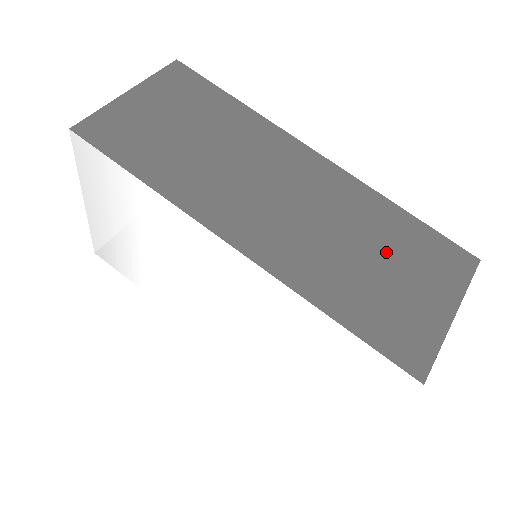
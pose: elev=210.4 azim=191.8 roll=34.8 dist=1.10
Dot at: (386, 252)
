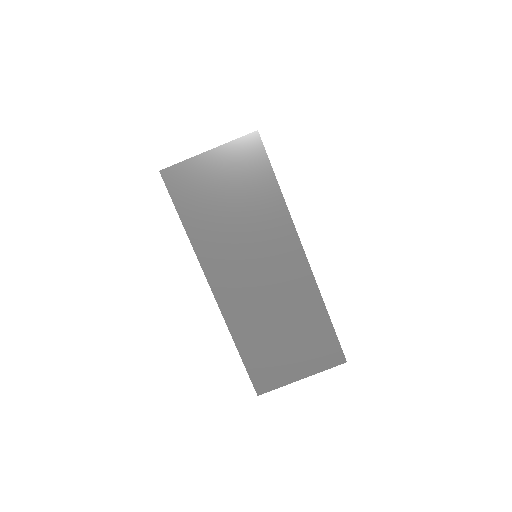
Dot at: (294, 331)
